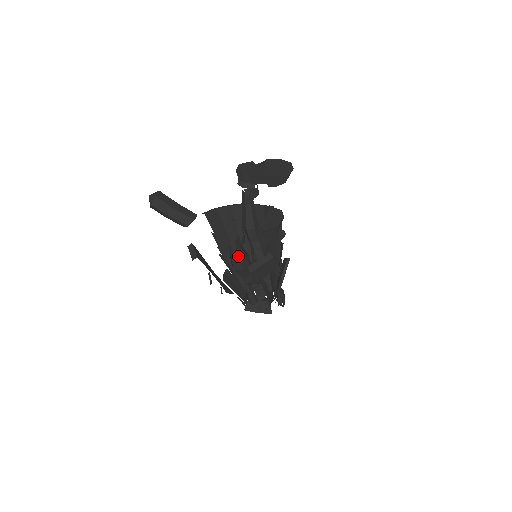
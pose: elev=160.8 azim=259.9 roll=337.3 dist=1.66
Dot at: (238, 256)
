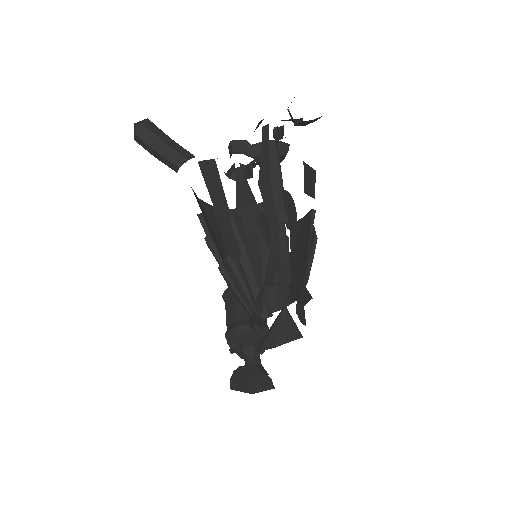
Dot at: (277, 157)
